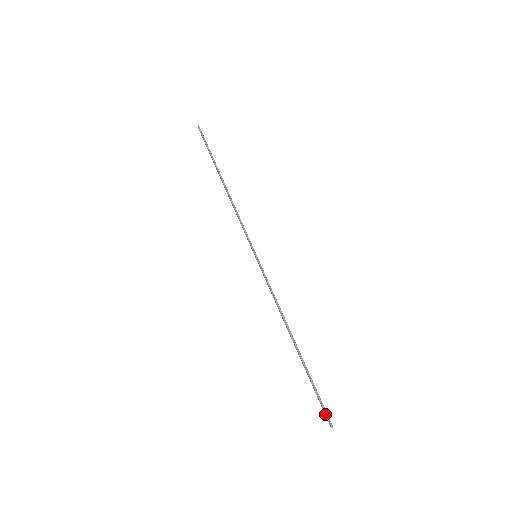
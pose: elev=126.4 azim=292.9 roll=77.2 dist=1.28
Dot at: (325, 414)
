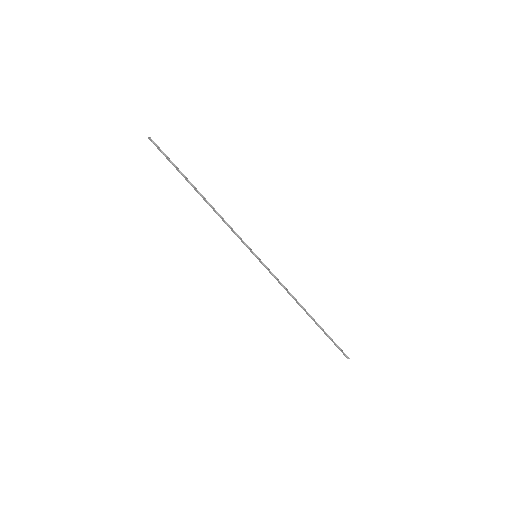
Dot at: occluded
